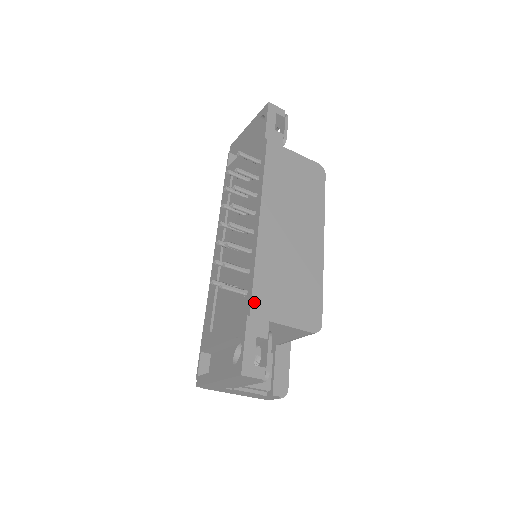
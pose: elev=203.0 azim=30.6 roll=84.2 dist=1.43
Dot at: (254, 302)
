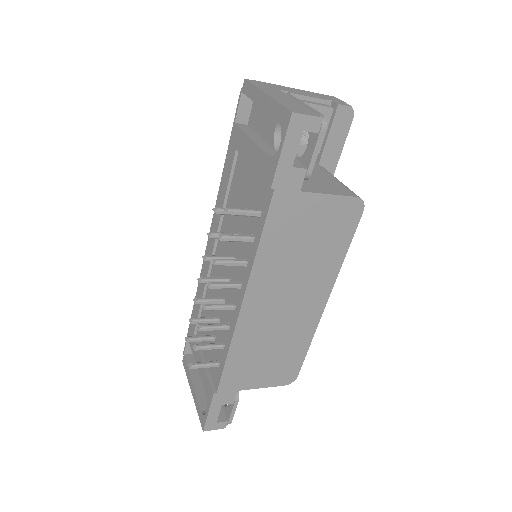
Dot at: (223, 382)
